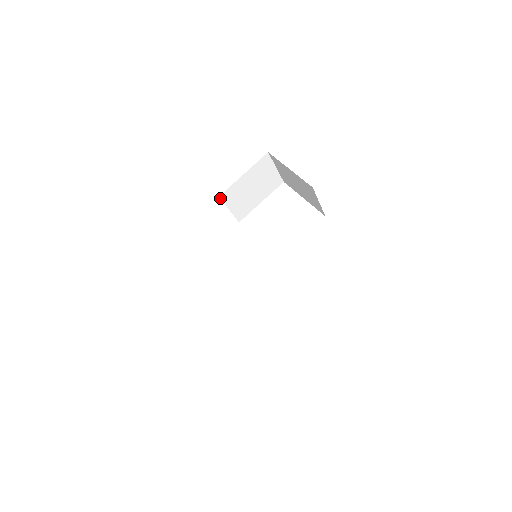
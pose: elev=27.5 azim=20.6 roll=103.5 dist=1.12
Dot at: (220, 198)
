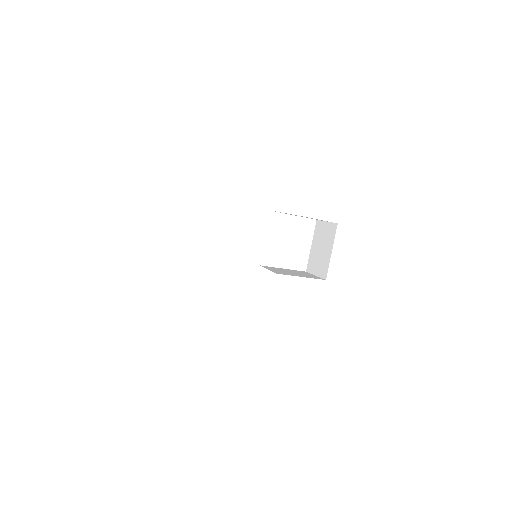
Dot at: occluded
